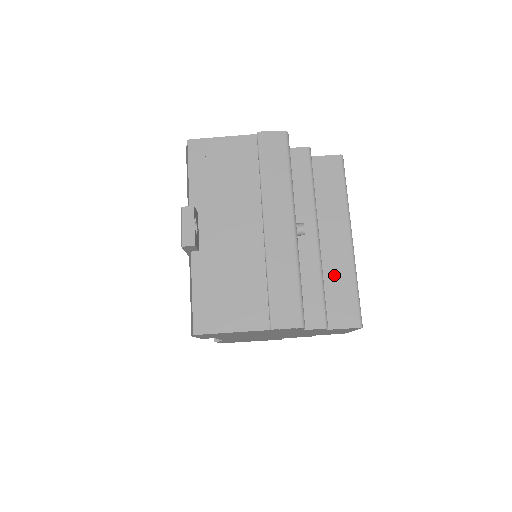
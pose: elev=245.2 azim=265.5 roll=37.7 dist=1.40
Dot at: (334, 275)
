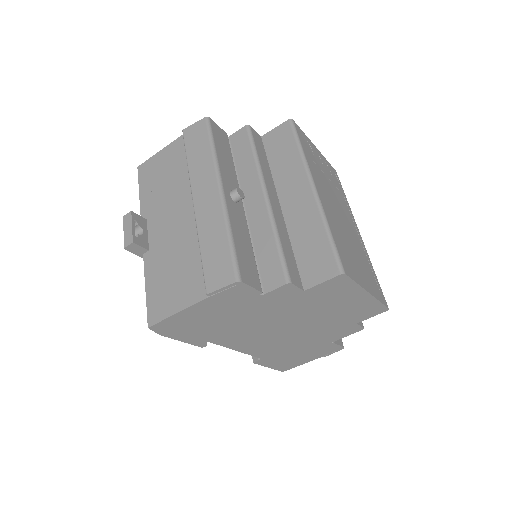
Dot at: (302, 231)
